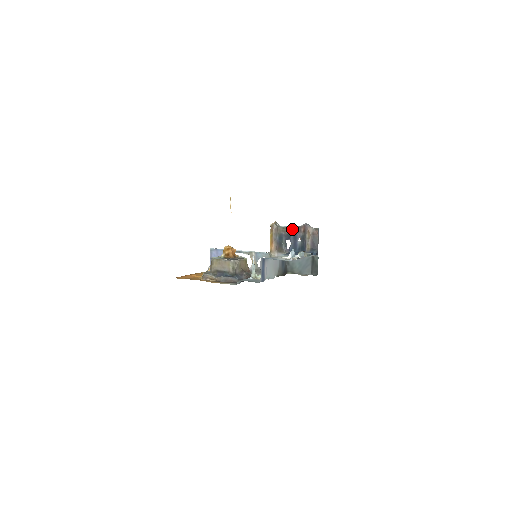
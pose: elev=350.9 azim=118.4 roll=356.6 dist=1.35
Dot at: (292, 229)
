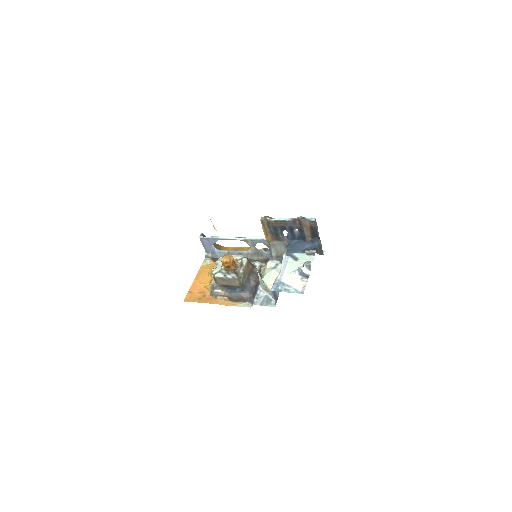
Dot at: (286, 222)
